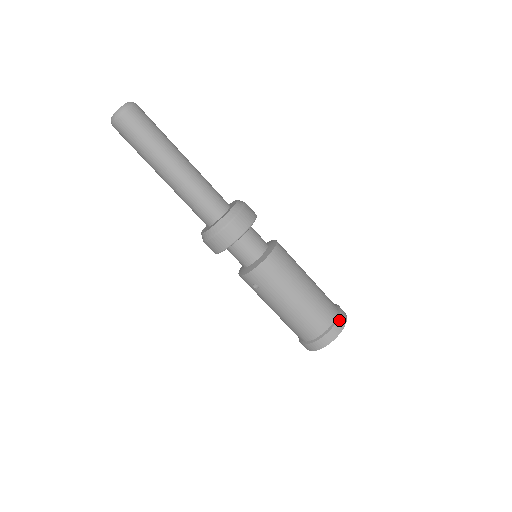
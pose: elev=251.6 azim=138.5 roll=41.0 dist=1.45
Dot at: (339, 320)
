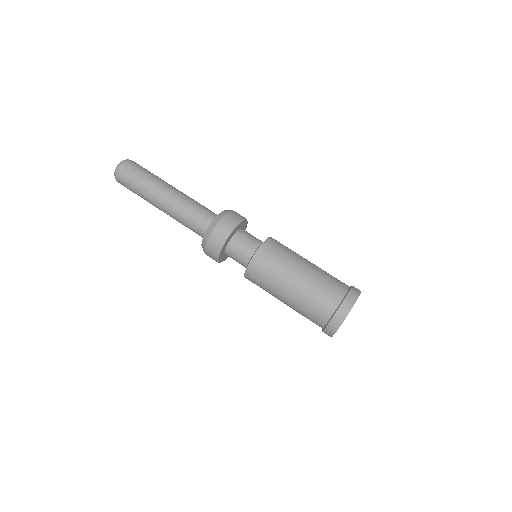
Dot at: (349, 294)
